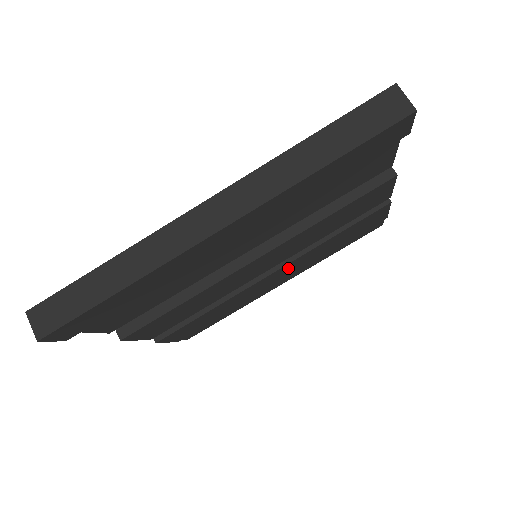
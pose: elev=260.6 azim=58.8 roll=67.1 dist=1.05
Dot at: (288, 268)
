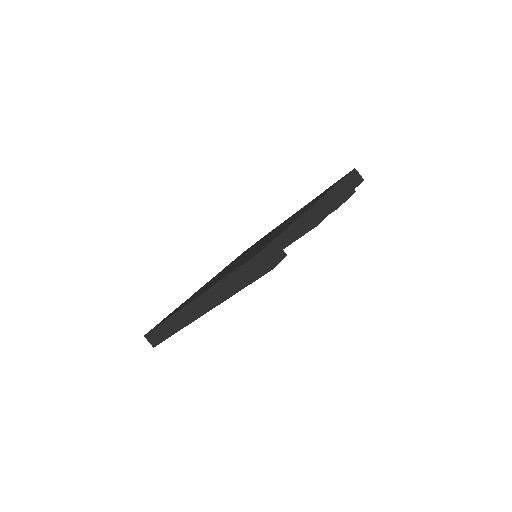
Dot at: occluded
